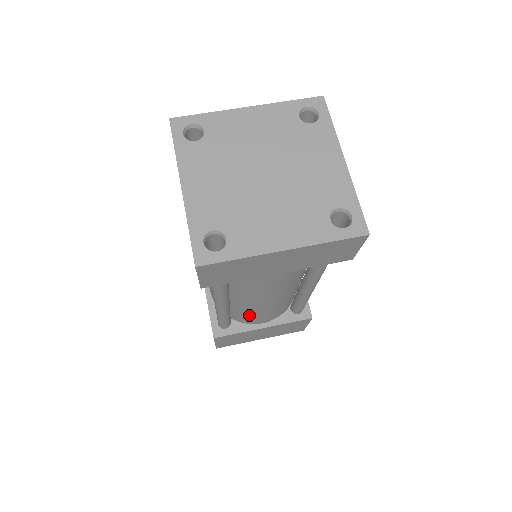
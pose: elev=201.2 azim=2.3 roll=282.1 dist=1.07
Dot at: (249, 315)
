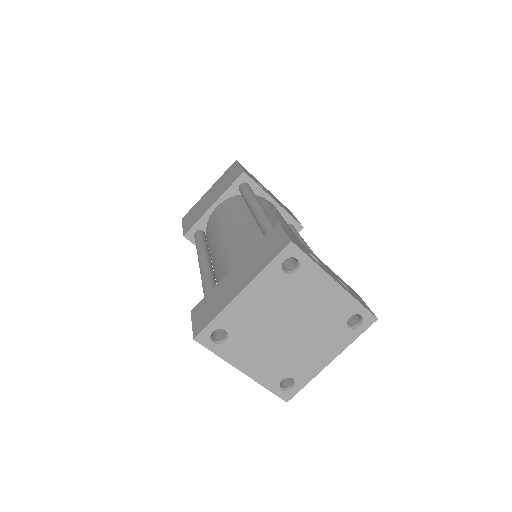
Dot at: occluded
